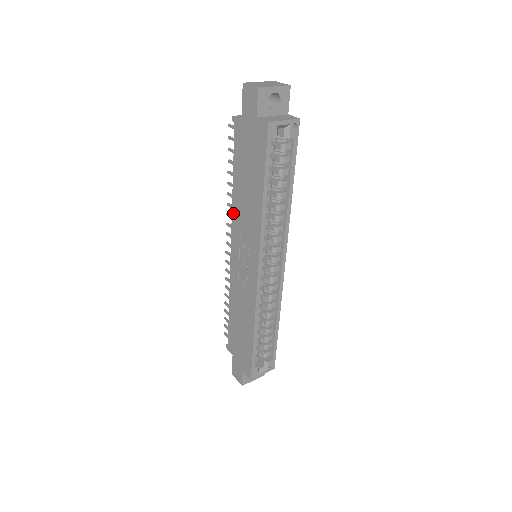
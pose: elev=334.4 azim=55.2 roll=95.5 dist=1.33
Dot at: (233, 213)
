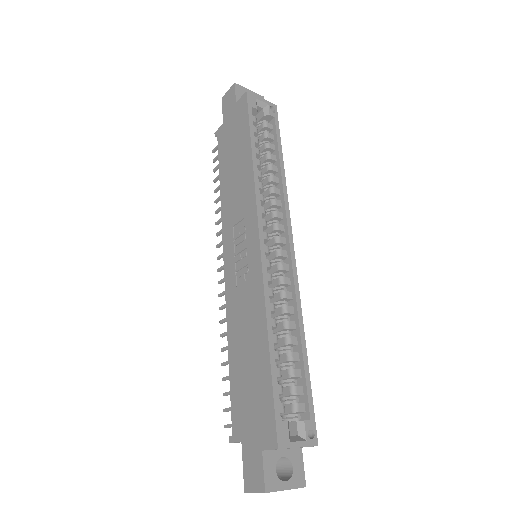
Dot at: (223, 214)
